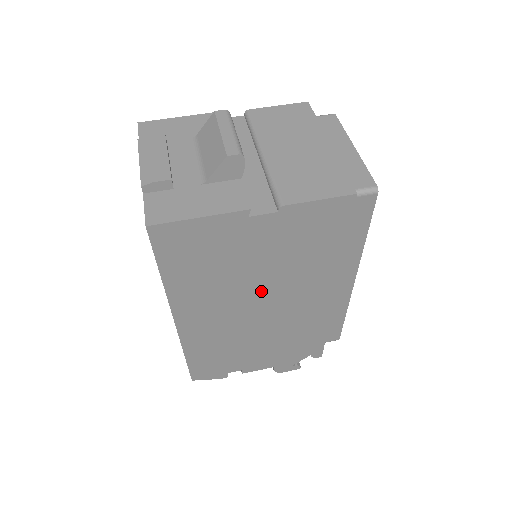
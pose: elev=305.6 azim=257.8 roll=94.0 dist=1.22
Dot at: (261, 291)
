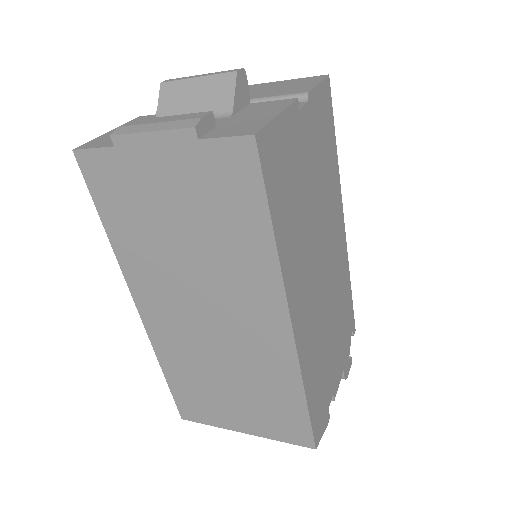
Dot at: (320, 234)
